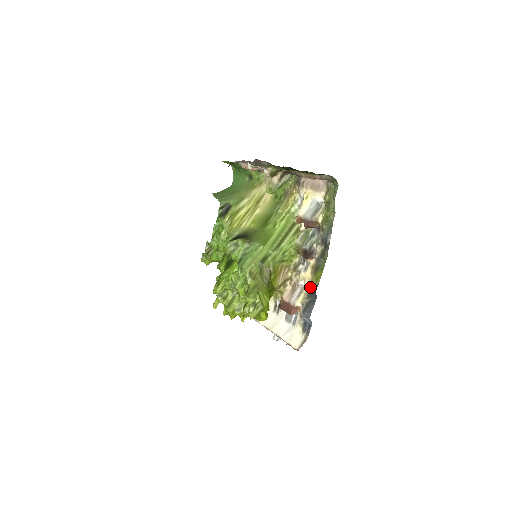
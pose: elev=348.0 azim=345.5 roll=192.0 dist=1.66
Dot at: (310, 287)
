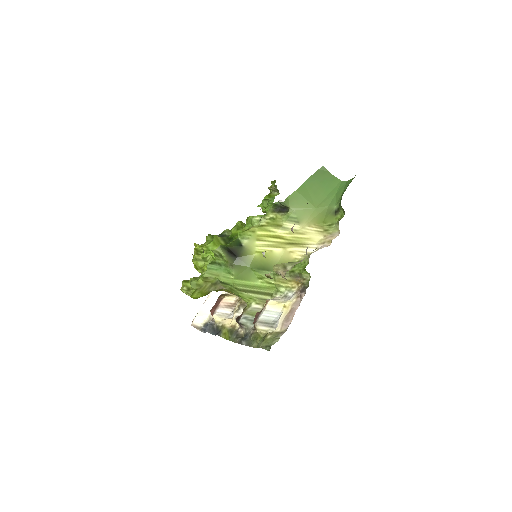
Dot at: (222, 327)
